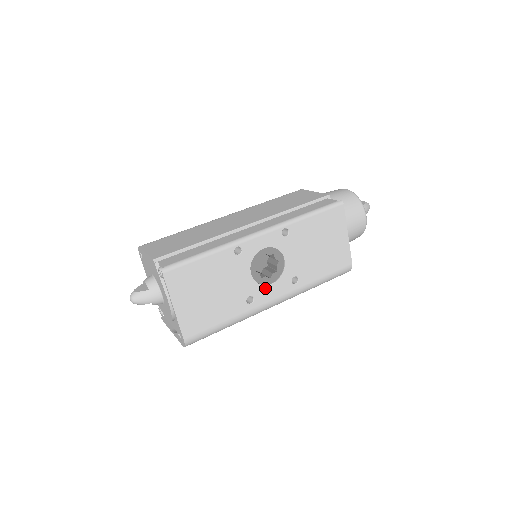
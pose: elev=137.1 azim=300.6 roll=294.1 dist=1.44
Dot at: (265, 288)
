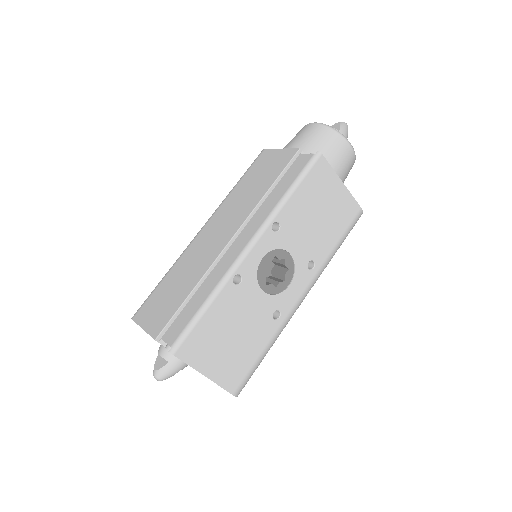
Dot at: (285, 294)
